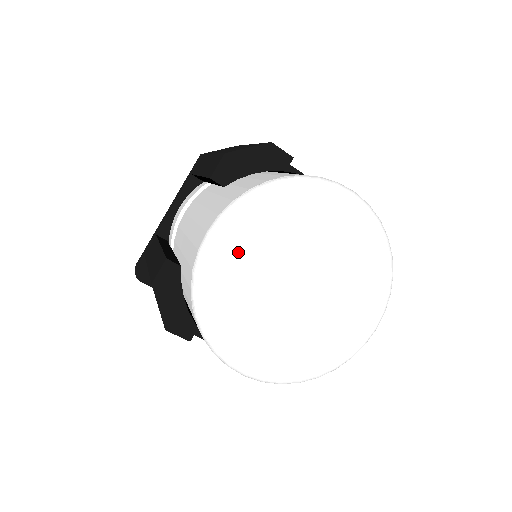
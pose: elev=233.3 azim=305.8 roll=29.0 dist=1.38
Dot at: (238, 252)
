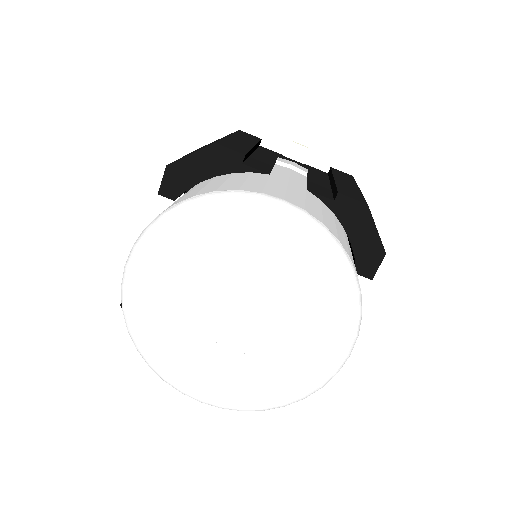
Dot at: (157, 284)
